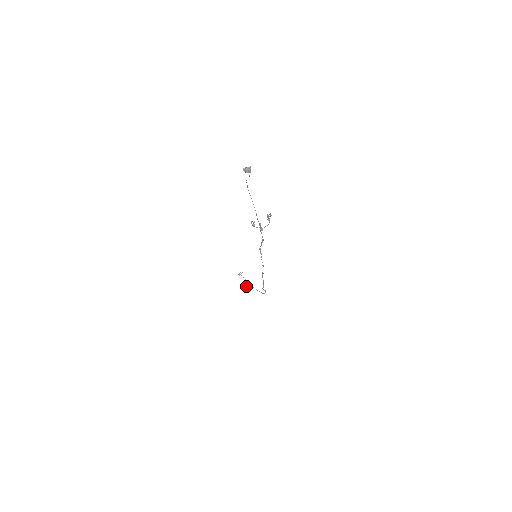
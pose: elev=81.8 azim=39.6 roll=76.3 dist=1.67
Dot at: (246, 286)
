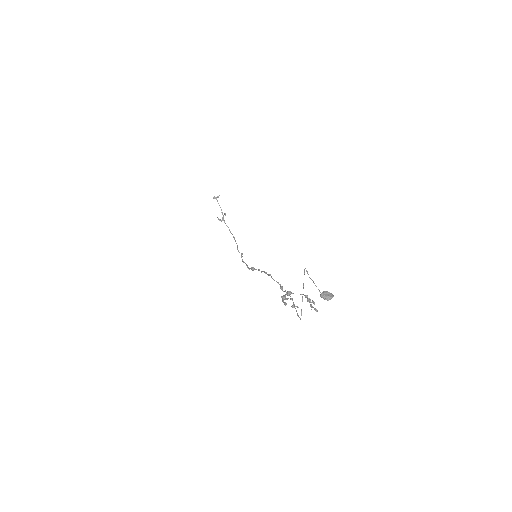
Dot at: (218, 218)
